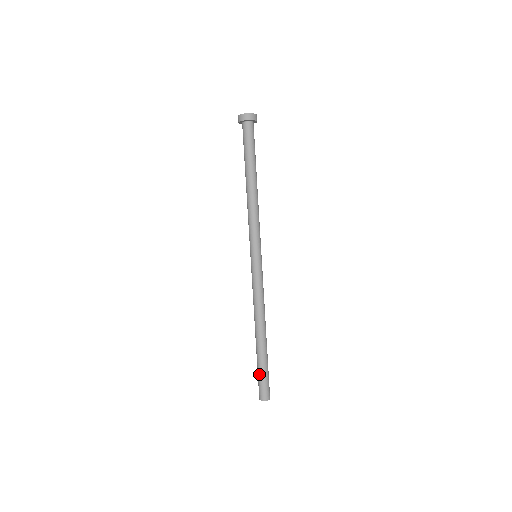
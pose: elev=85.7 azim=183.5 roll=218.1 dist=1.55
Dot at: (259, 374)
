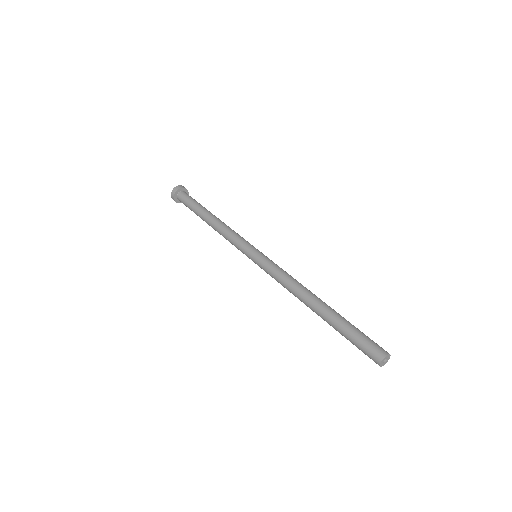
Dot at: (350, 340)
